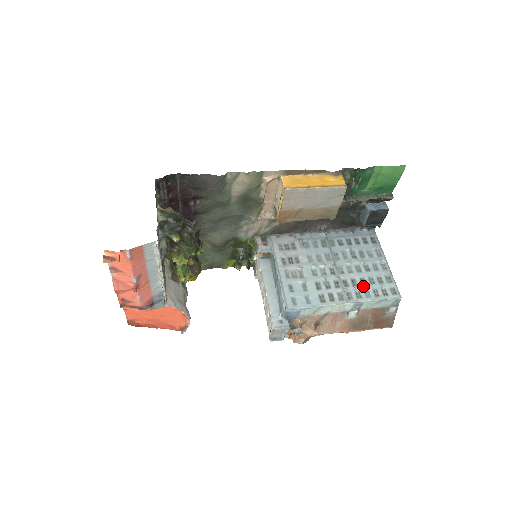
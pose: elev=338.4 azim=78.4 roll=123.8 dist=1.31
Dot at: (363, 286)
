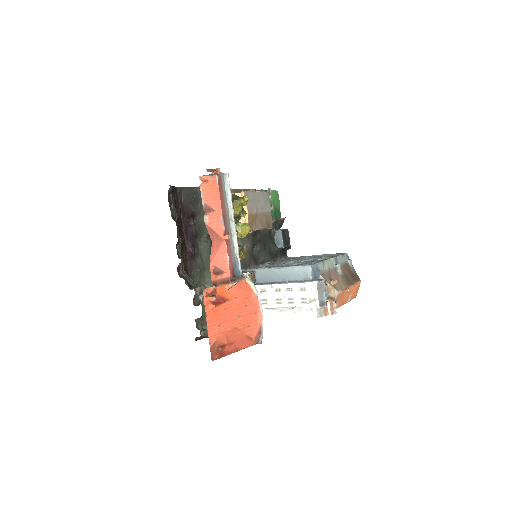
Dot at: occluded
